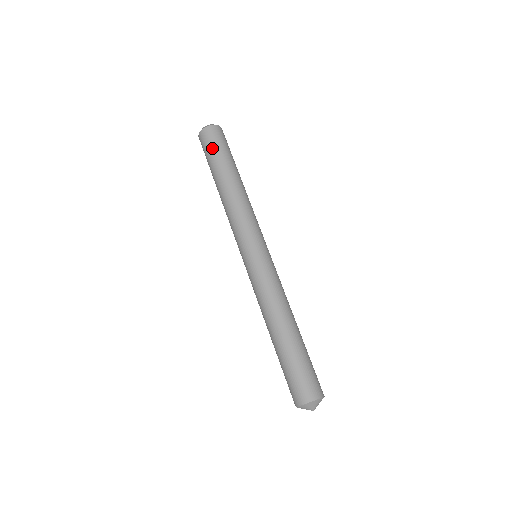
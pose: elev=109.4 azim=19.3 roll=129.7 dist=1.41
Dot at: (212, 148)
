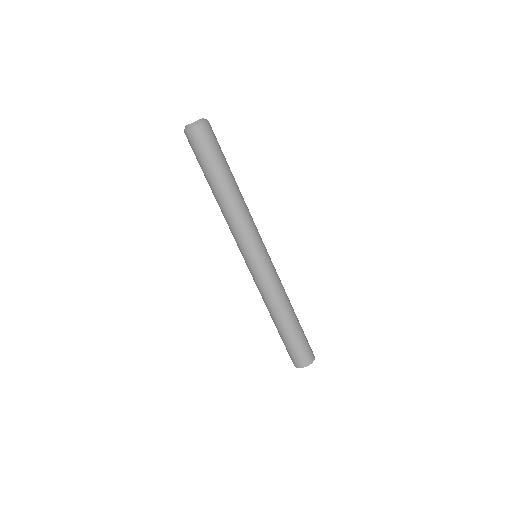
Dot at: (201, 154)
